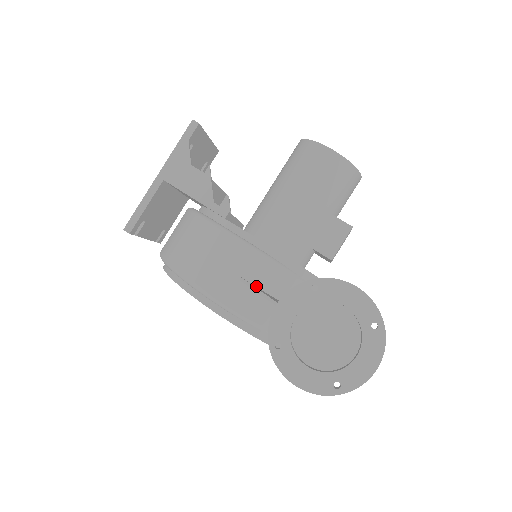
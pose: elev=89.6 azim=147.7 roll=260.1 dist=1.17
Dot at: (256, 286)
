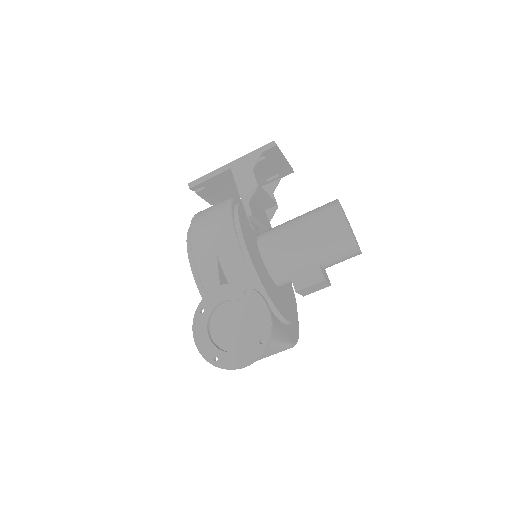
Dot at: (222, 269)
